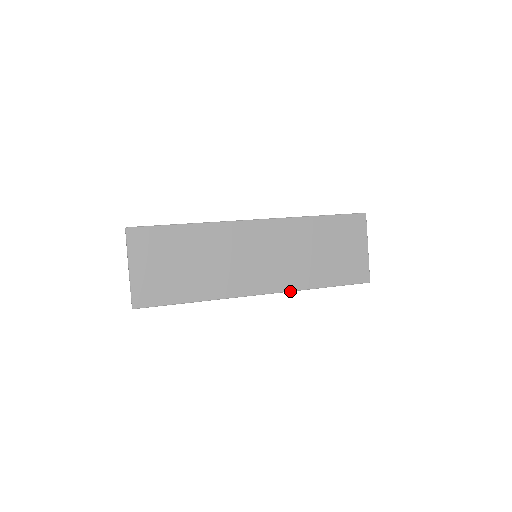
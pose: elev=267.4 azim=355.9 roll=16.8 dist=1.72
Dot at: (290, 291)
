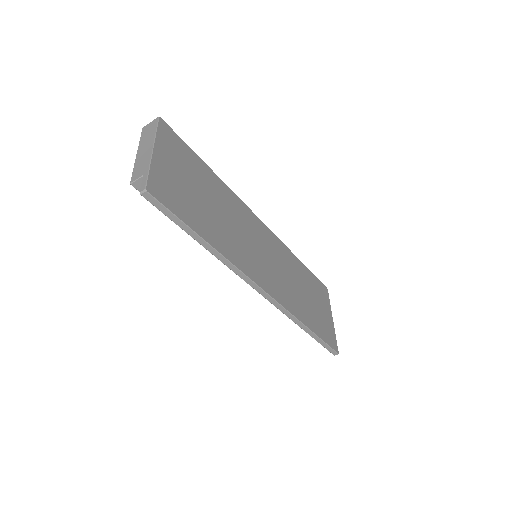
Dot at: (287, 310)
